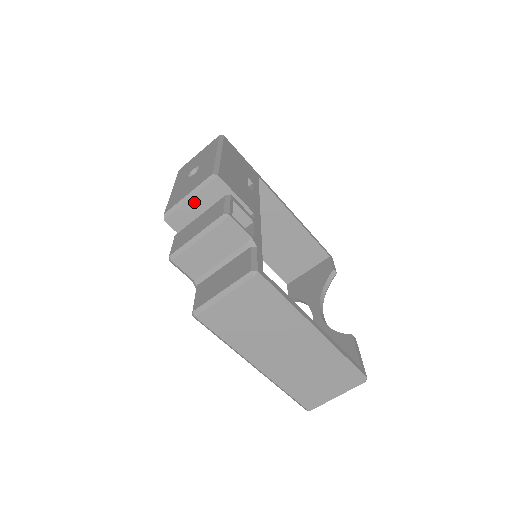
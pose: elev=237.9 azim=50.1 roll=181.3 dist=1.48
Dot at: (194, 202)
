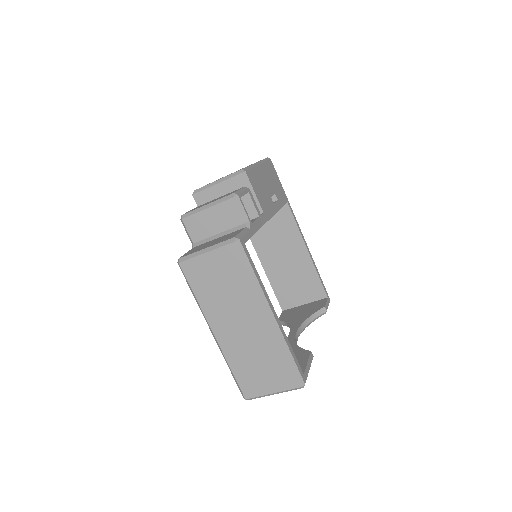
Dot at: (220, 187)
